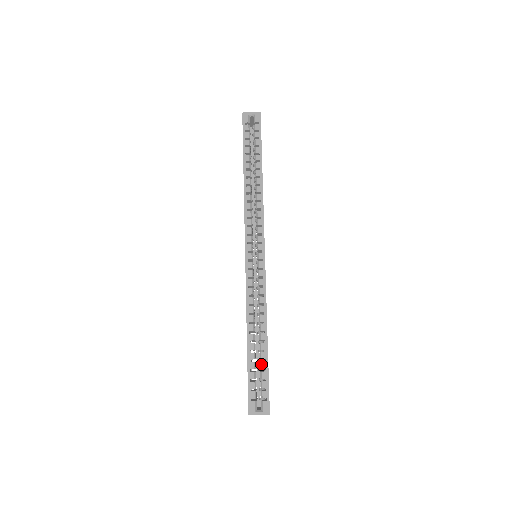
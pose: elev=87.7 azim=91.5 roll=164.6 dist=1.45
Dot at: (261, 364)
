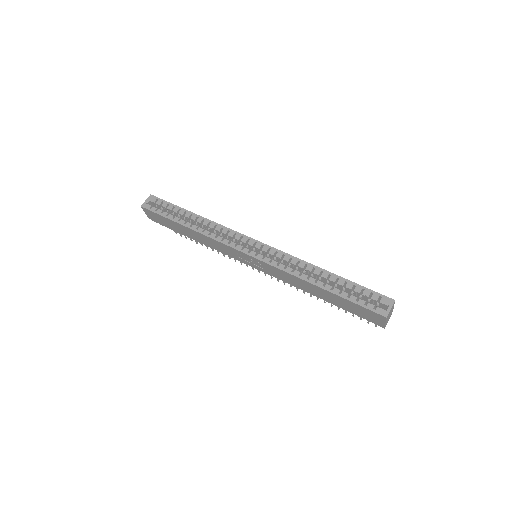
Dot at: (348, 287)
